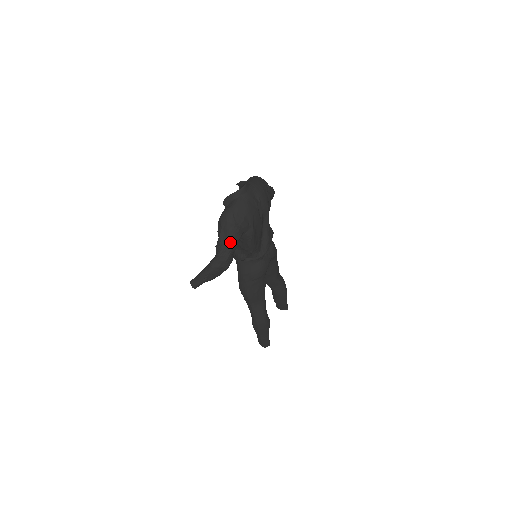
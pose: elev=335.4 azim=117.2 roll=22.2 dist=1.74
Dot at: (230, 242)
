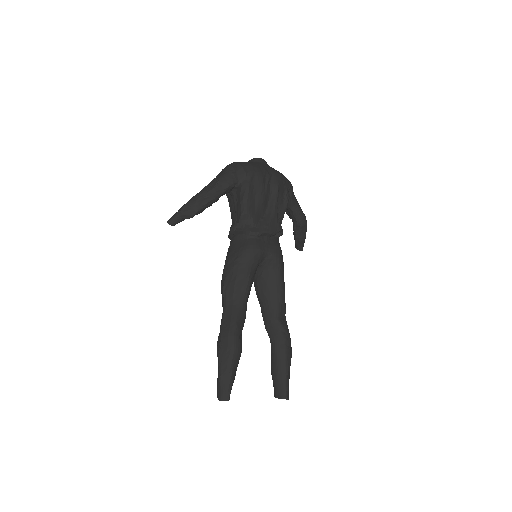
Dot at: (220, 179)
